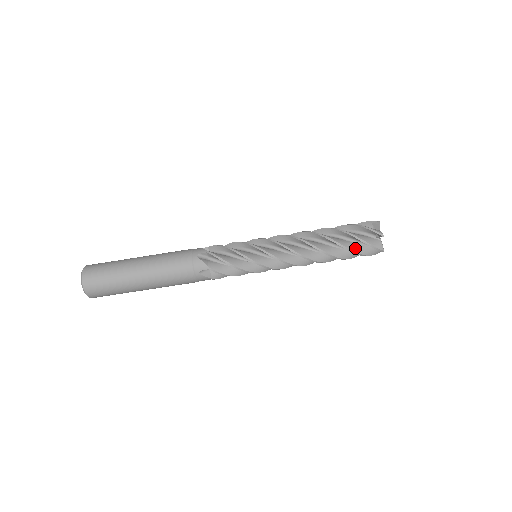
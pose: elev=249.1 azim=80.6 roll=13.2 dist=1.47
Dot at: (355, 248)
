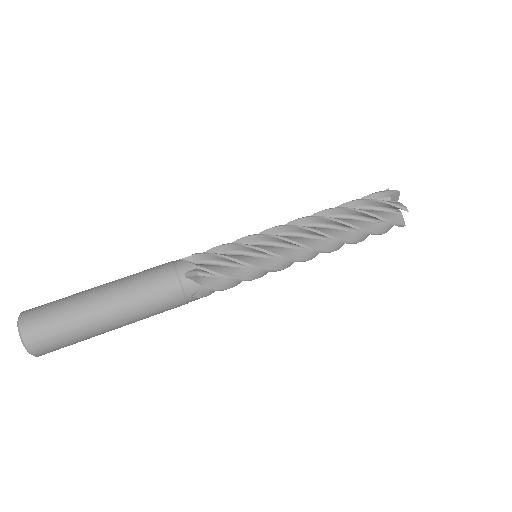
Dot at: (363, 201)
